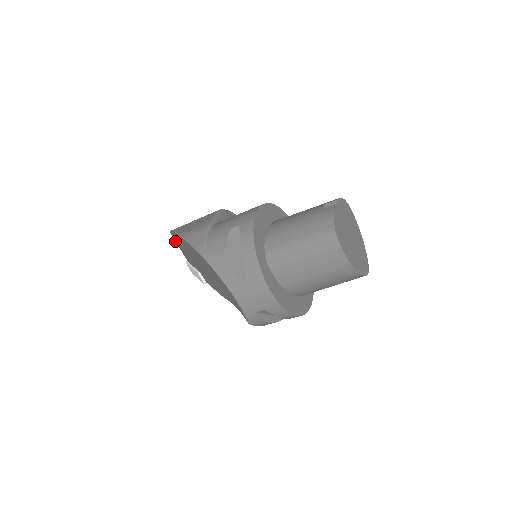
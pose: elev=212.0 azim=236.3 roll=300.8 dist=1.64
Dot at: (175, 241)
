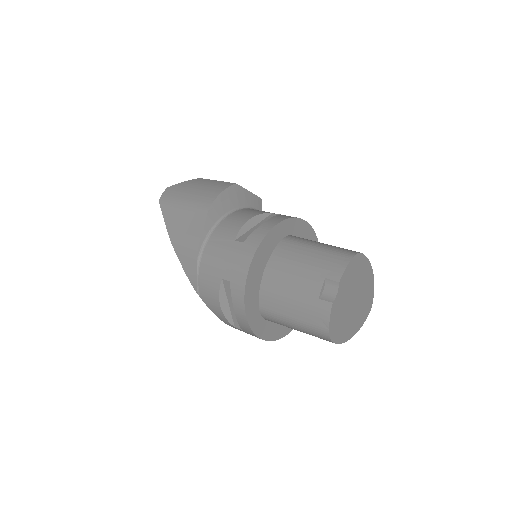
Dot at: occluded
